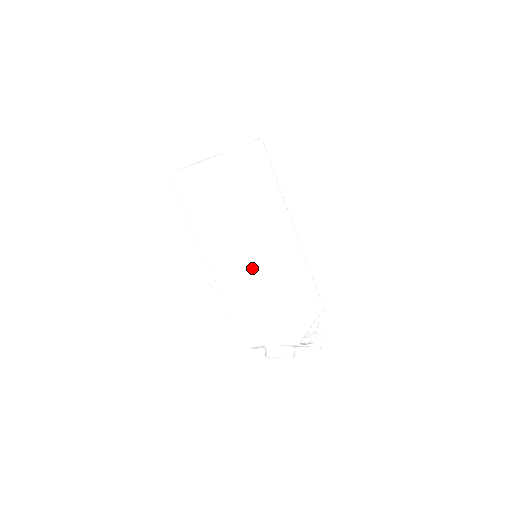
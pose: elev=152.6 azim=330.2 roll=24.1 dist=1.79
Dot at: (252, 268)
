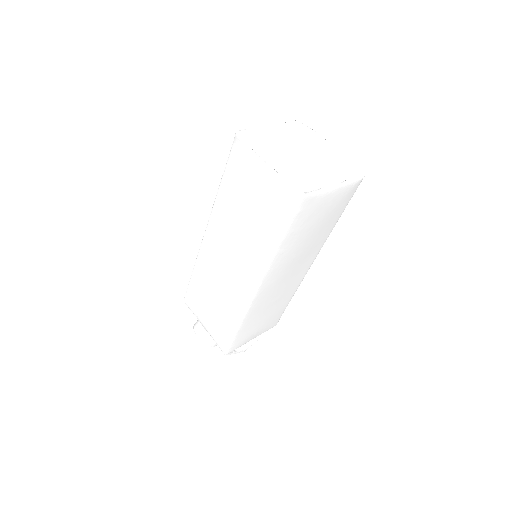
Dot at: (237, 284)
